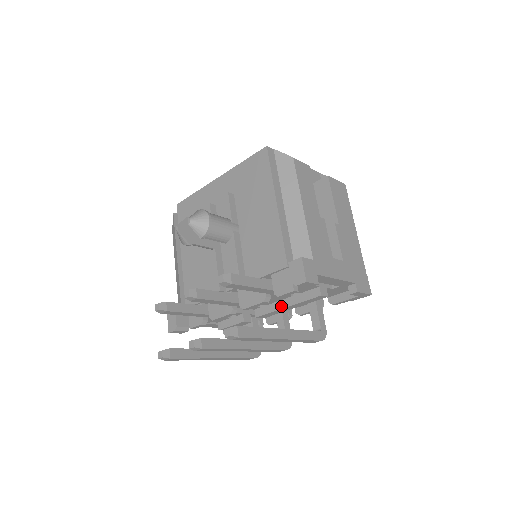
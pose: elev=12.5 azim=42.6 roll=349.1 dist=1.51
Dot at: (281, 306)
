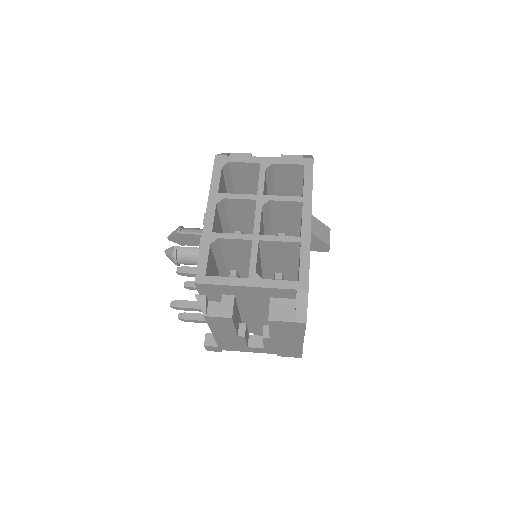
Dot at: occluded
